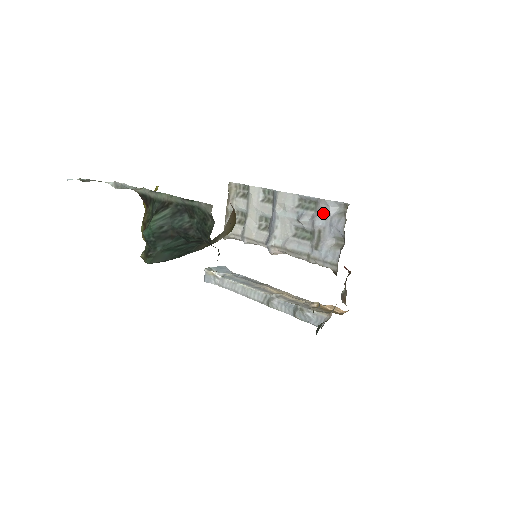
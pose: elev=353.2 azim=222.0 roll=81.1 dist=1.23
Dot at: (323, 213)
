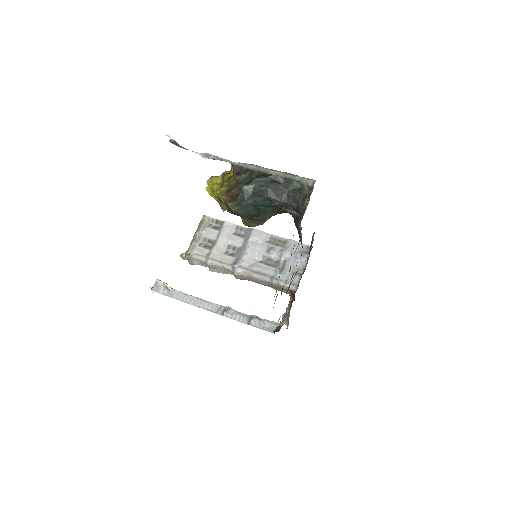
Dot at: occluded
